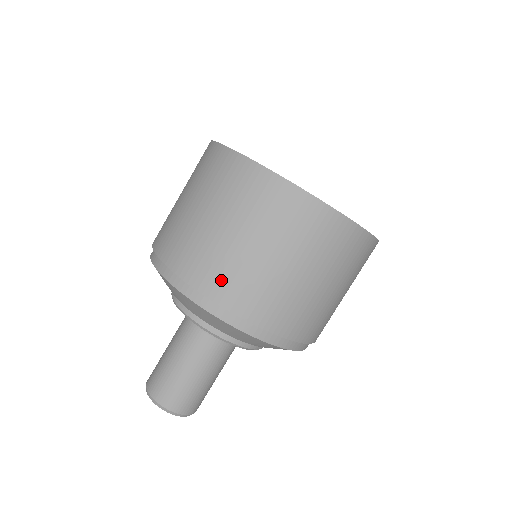
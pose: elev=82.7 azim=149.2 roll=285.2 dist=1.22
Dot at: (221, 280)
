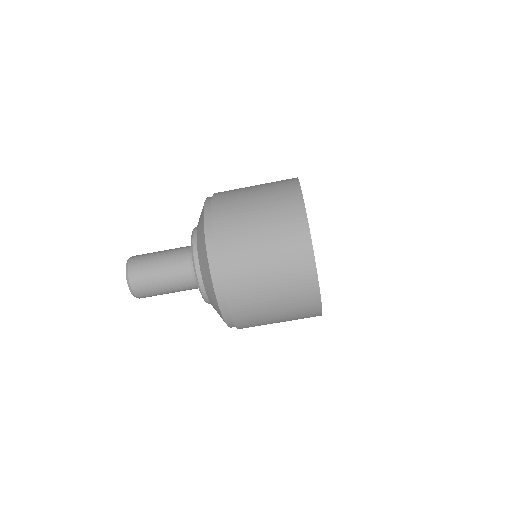
Dot at: (245, 315)
